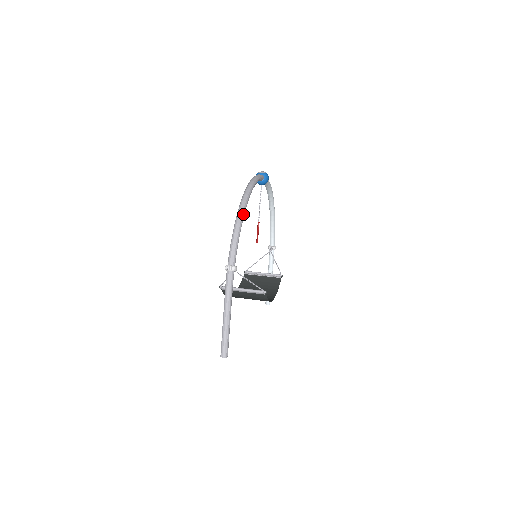
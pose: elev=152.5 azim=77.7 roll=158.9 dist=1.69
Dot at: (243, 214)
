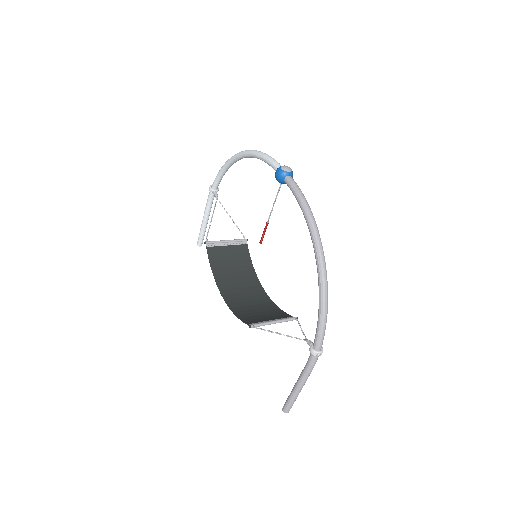
Dot at: (327, 286)
